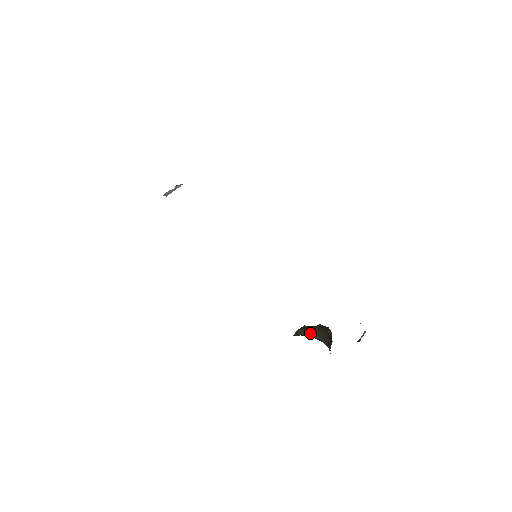
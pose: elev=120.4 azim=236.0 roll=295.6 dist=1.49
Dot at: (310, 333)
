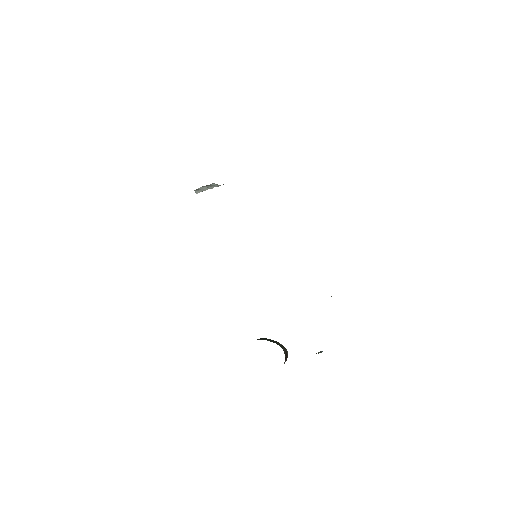
Dot at: (273, 341)
